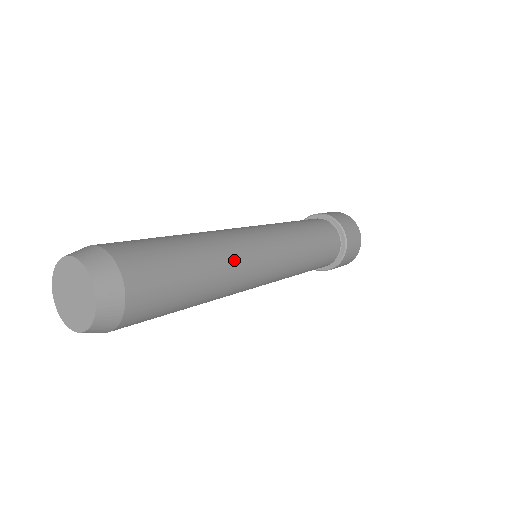
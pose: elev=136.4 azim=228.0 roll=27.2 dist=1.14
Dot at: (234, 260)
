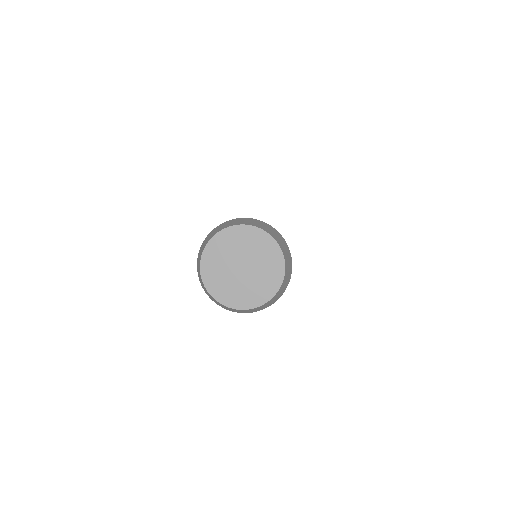
Dot at: occluded
